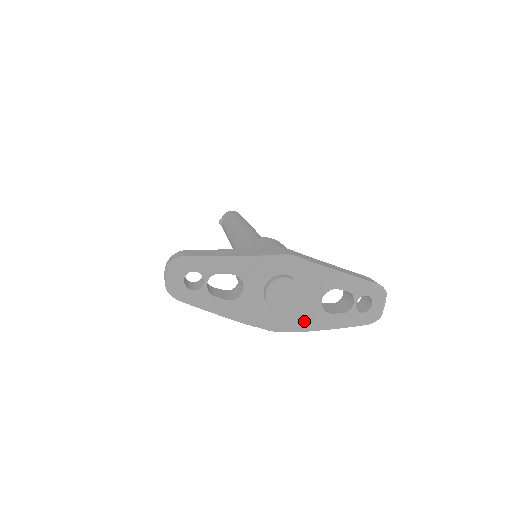
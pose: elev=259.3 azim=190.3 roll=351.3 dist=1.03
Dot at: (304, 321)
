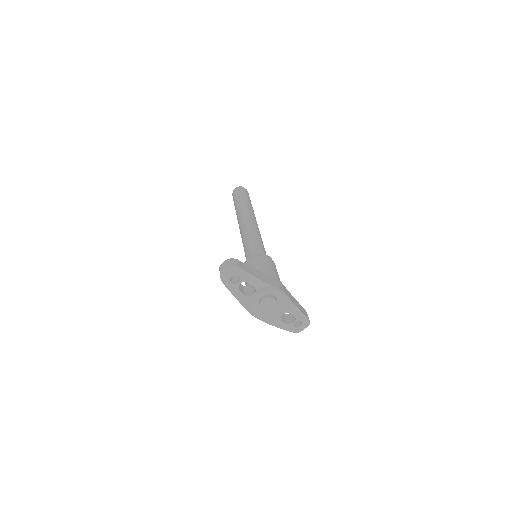
Dot at: (269, 319)
